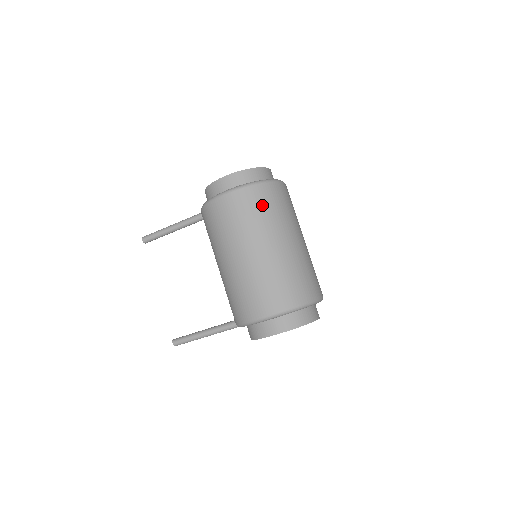
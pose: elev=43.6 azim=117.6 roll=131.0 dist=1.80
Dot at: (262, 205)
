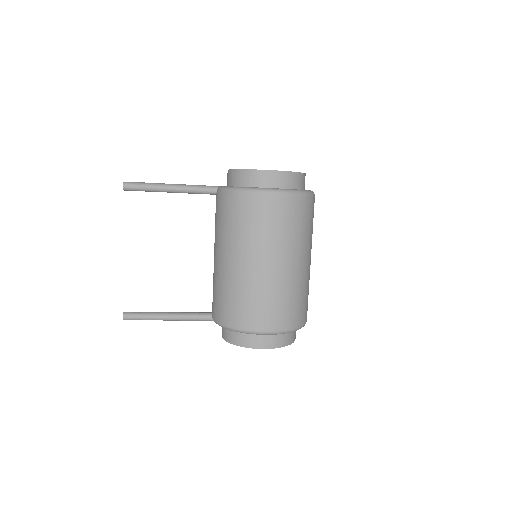
Dot at: (302, 219)
